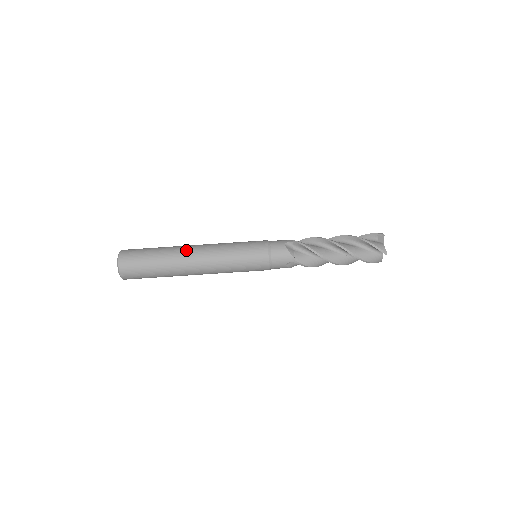
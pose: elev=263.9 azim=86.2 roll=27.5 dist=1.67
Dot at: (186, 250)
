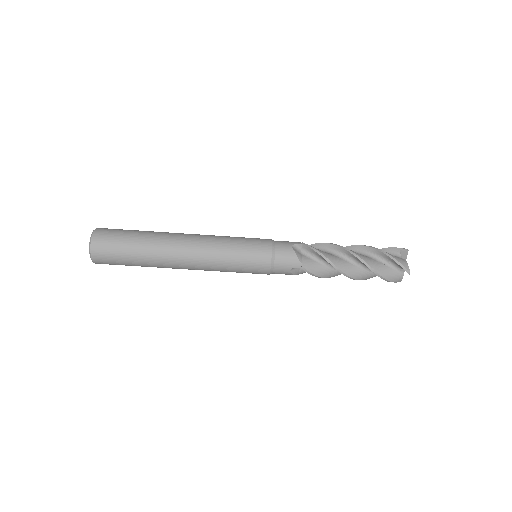
Dot at: (175, 237)
